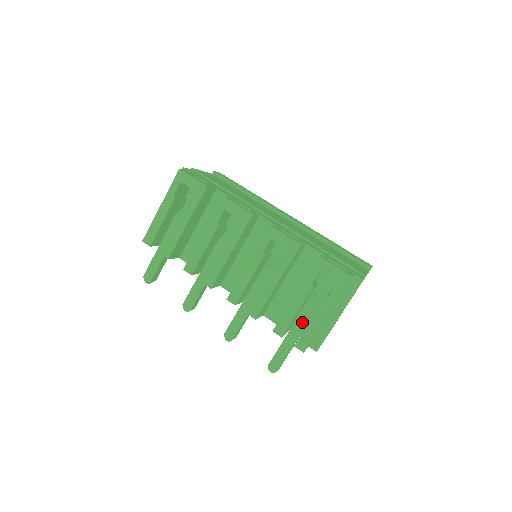
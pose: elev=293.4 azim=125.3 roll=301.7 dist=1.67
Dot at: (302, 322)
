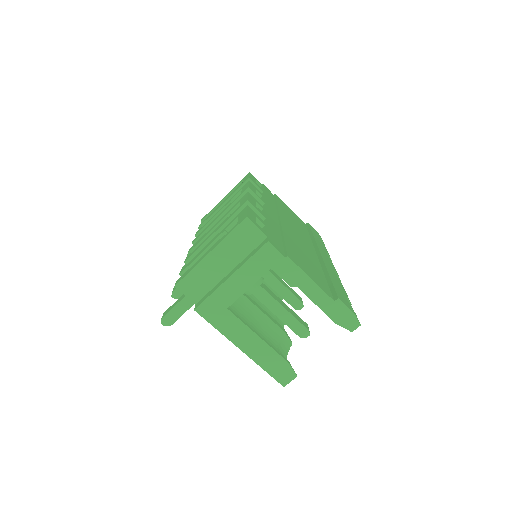
Dot at: occluded
